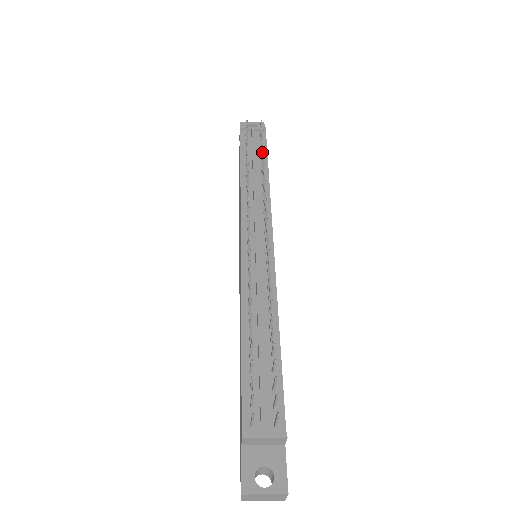
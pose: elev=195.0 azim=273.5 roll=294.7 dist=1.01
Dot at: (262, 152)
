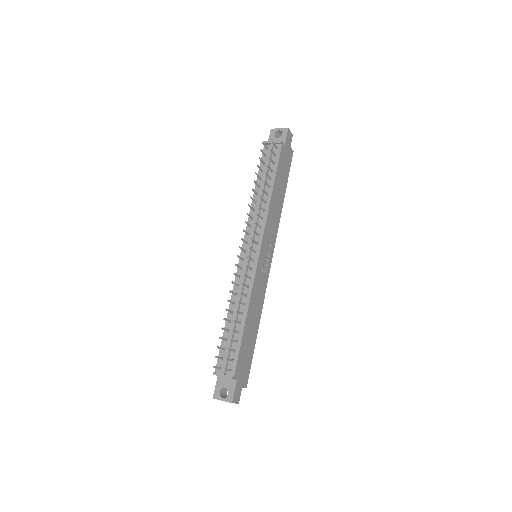
Dot at: (266, 174)
